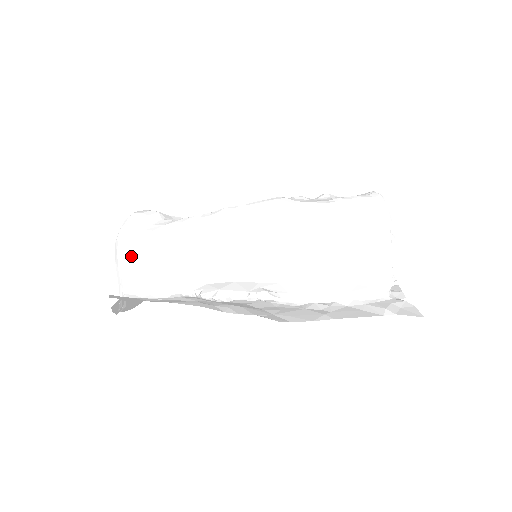
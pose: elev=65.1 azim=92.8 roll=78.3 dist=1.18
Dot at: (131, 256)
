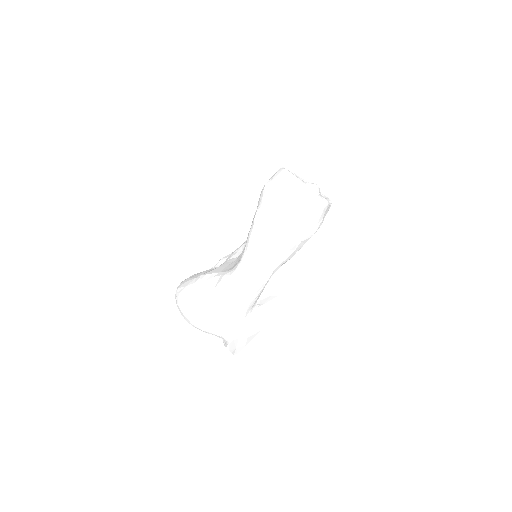
Dot at: (213, 327)
